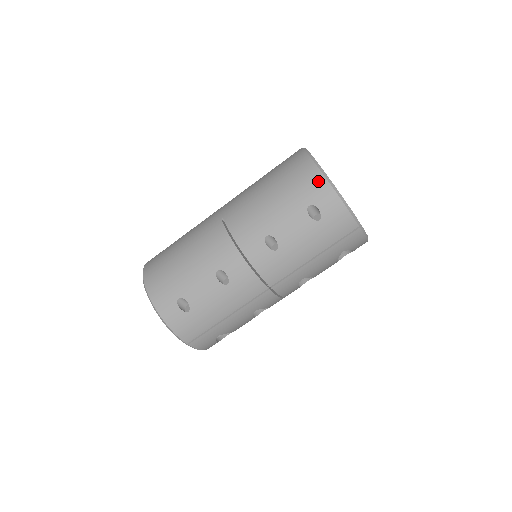
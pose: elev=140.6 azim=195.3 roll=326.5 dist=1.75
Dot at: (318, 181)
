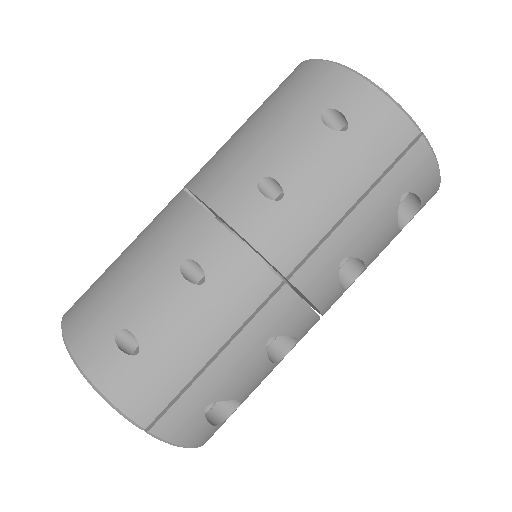
Dot at: (328, 74)
